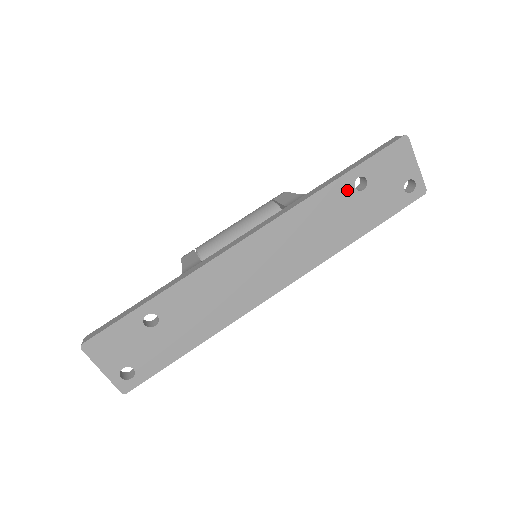
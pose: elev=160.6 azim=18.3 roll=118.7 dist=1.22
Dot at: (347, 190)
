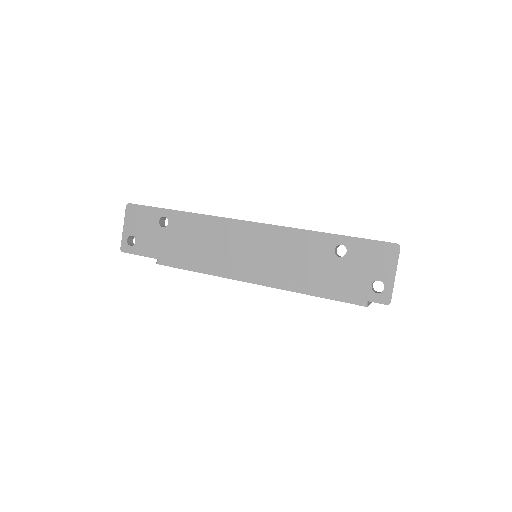
Dot at: (328, 247)
